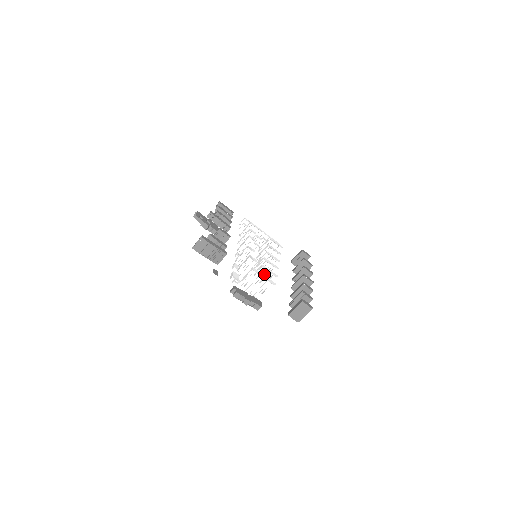
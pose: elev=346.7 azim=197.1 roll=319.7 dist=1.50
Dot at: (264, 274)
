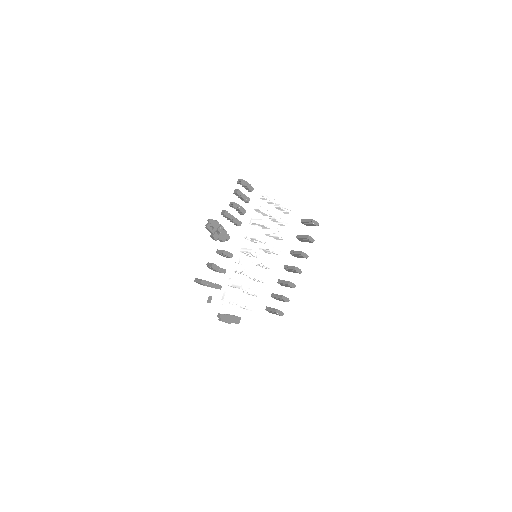
Dot at: occluded
